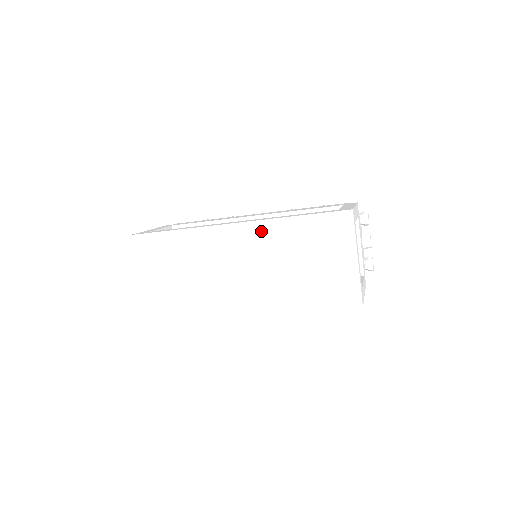
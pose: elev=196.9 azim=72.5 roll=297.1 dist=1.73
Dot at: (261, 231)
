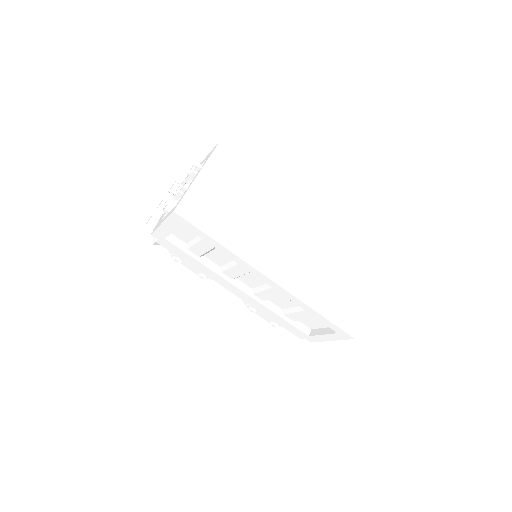
Dot at: (321, 231)
